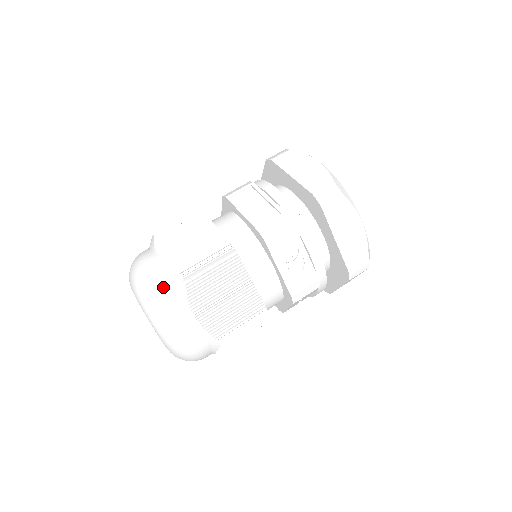
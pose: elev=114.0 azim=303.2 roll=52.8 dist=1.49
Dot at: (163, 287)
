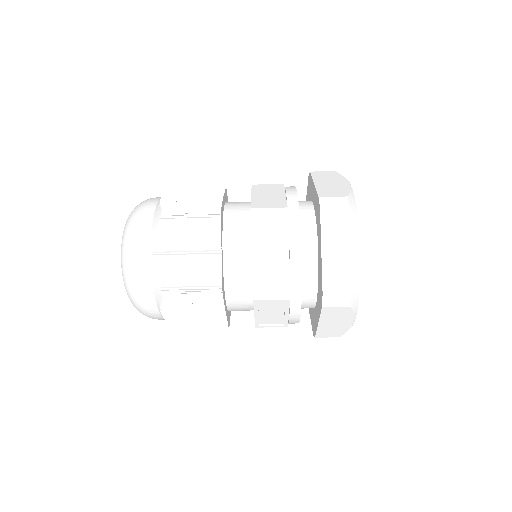
Dot at: occluded
